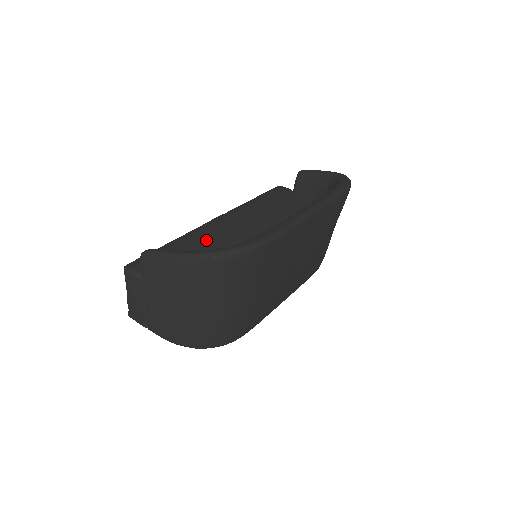
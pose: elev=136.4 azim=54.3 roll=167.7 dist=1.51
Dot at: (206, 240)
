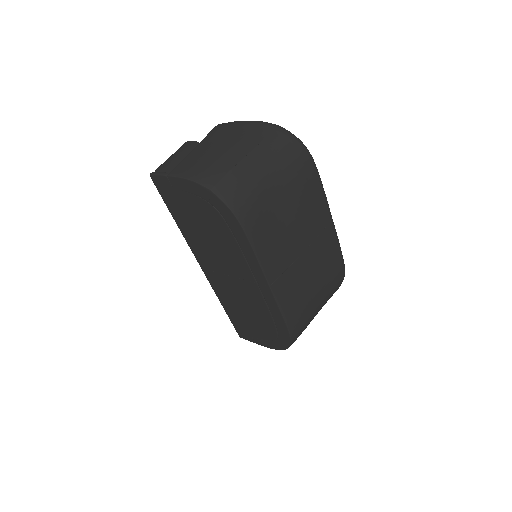
Dot at: occluded
